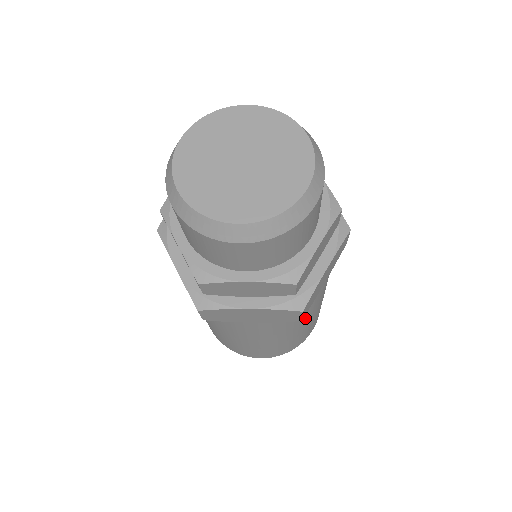
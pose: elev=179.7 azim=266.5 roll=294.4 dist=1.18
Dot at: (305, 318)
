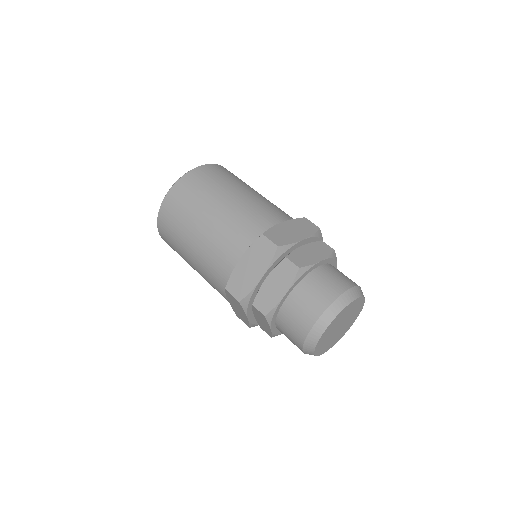
Dot at: occluded
